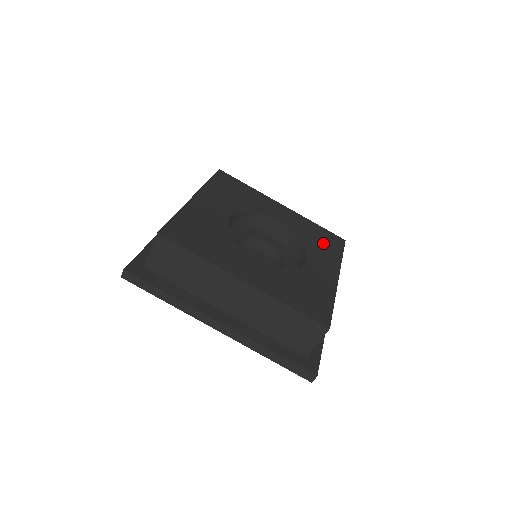
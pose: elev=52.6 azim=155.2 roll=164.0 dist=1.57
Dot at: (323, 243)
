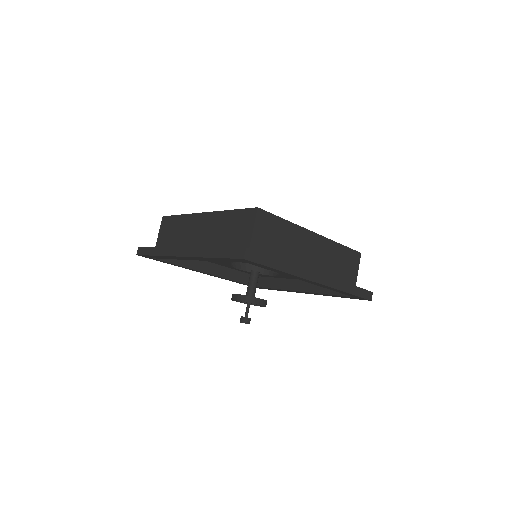
Dot at: occluded
